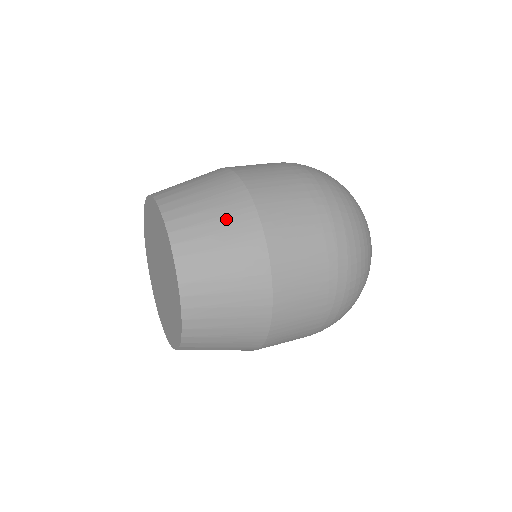
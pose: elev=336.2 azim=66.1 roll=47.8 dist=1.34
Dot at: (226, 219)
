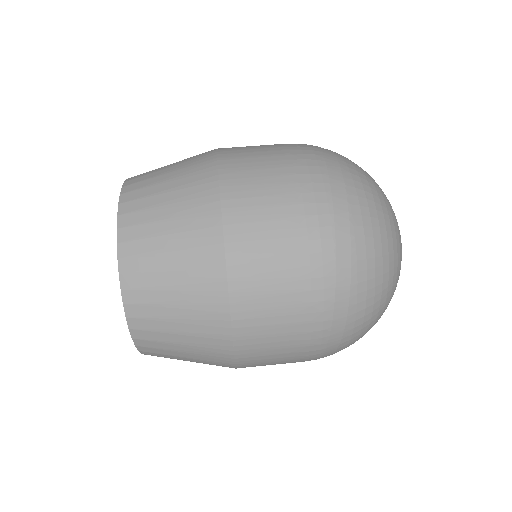
Dot at: (197, 347)
